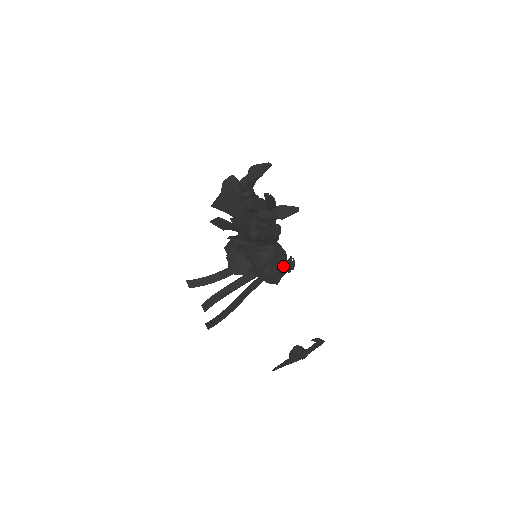
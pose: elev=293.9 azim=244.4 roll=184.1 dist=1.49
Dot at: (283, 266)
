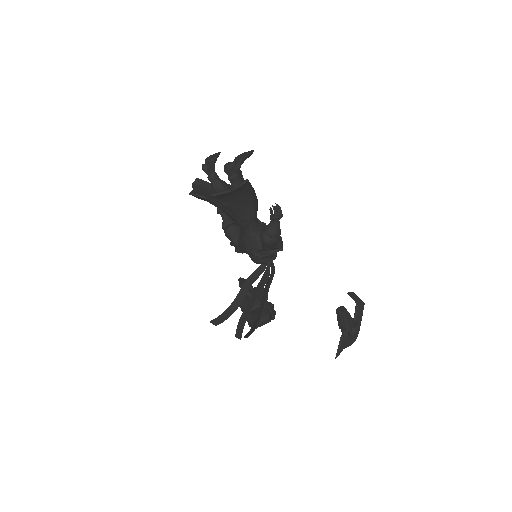
Dot at: (271, 211)
